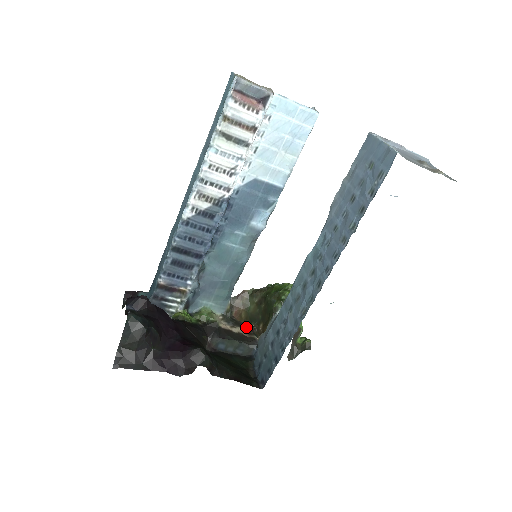
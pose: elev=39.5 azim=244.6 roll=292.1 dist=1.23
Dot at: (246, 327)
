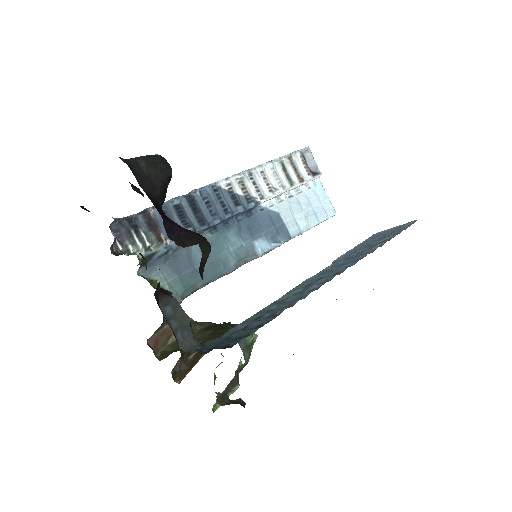
Dot at: occluded
